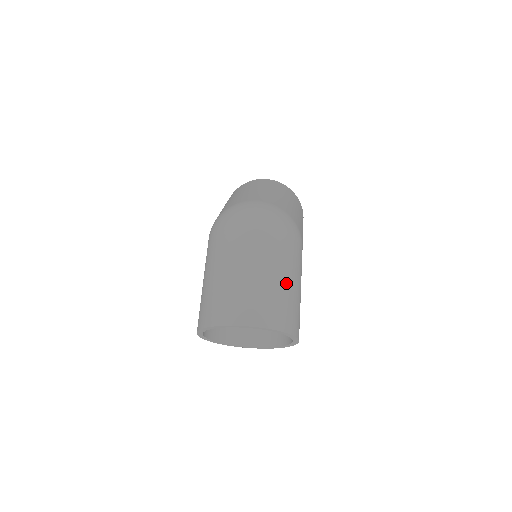
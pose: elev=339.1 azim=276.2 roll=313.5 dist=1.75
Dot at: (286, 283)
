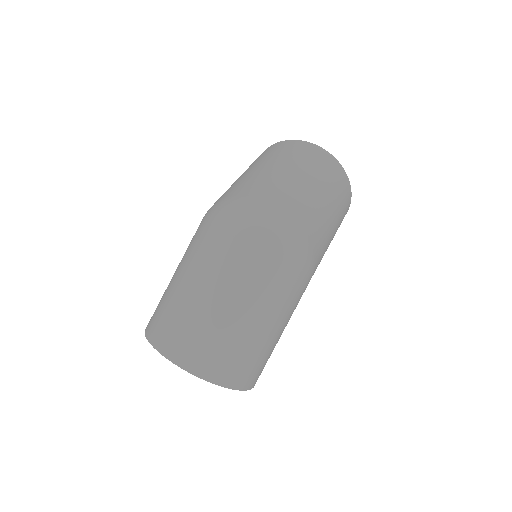
Dot at: (260, 333)
